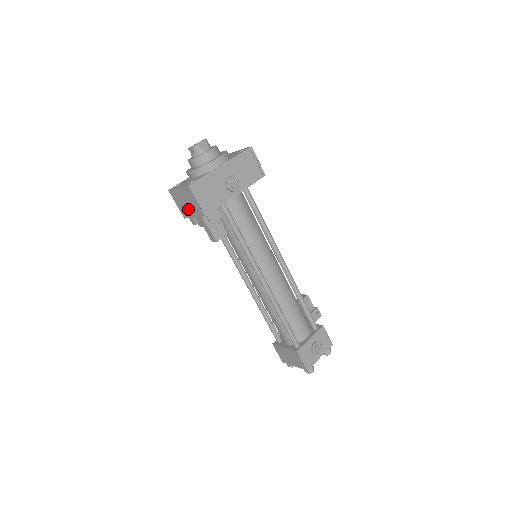
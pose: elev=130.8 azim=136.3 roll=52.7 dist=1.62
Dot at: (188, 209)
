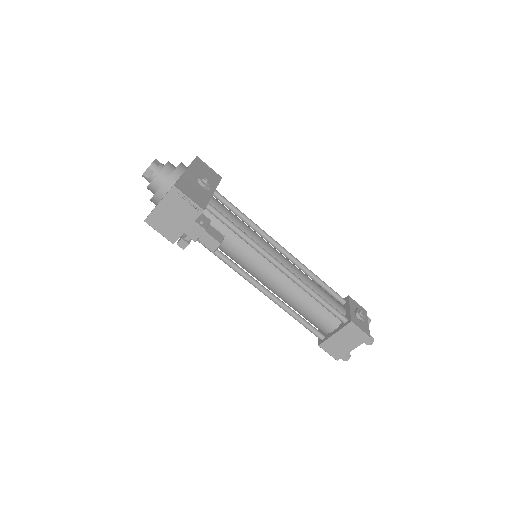
Dot at: (177, 223)
